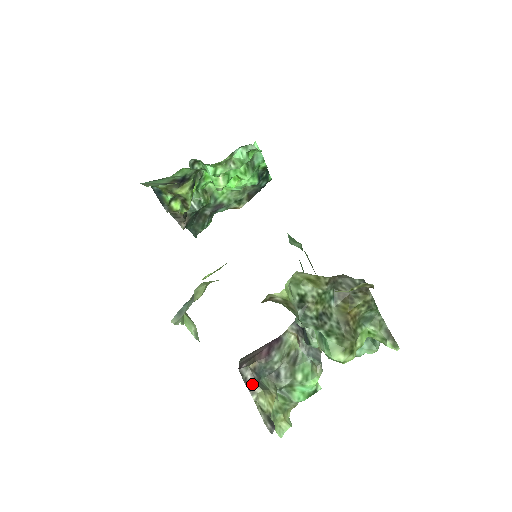
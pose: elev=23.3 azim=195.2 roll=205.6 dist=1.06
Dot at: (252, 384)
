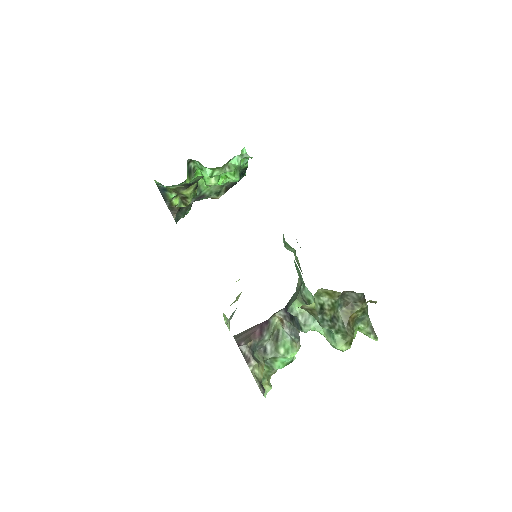
Dot at: (249, 358)
